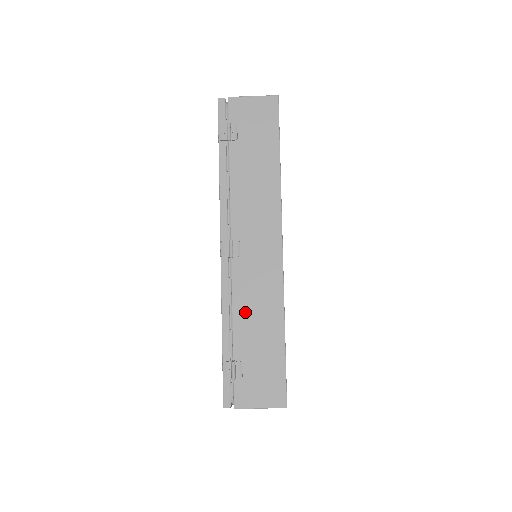
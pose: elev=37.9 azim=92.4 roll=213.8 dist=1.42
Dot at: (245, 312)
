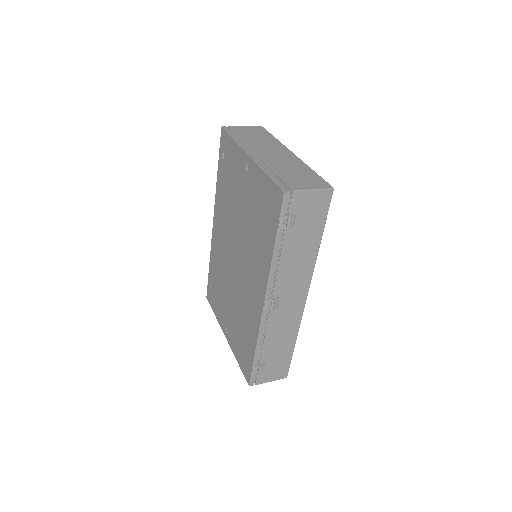
Dot at: (273, 337)
